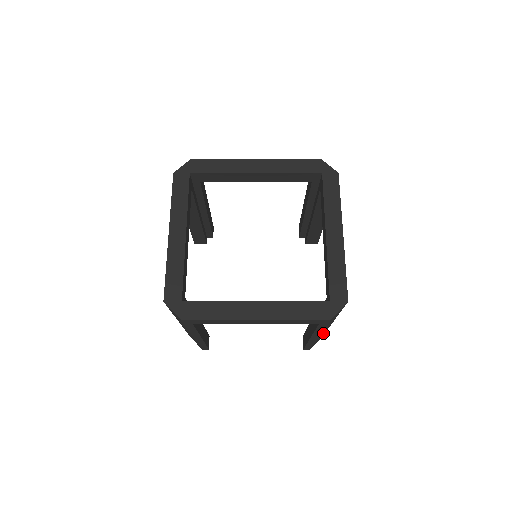
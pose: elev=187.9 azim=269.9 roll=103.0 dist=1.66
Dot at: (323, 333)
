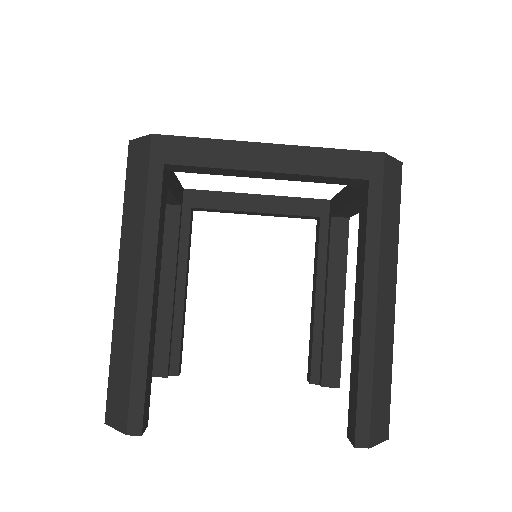
Dot at: (385, 354)
